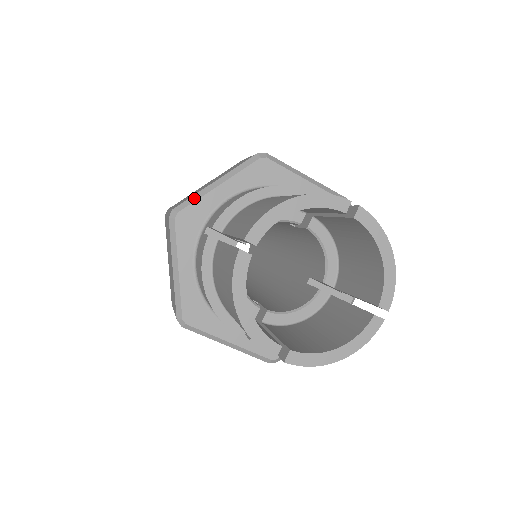
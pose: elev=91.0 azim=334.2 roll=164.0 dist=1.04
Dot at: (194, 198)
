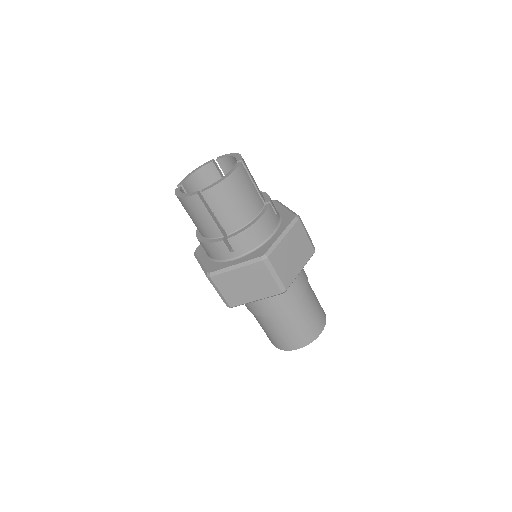
Dot at: occluded
